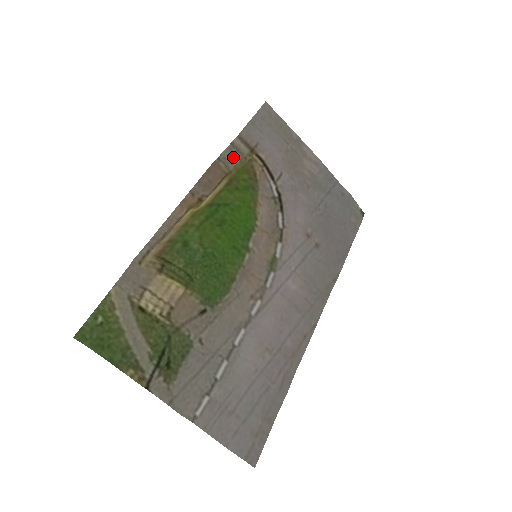
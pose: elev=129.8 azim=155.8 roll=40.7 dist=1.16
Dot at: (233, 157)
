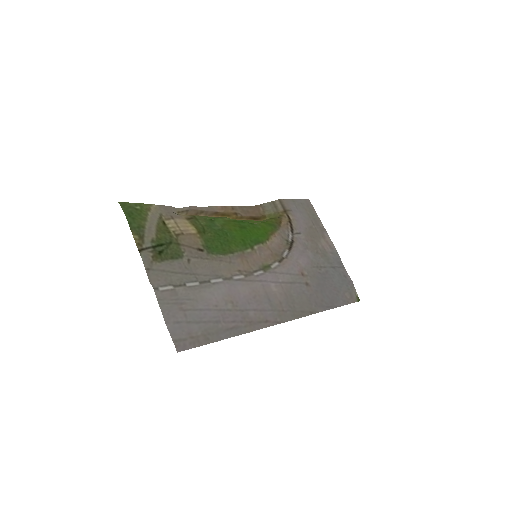
Dot at: (271, 209)
